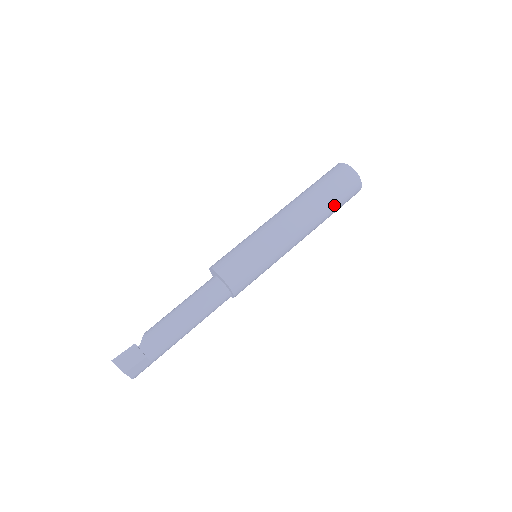
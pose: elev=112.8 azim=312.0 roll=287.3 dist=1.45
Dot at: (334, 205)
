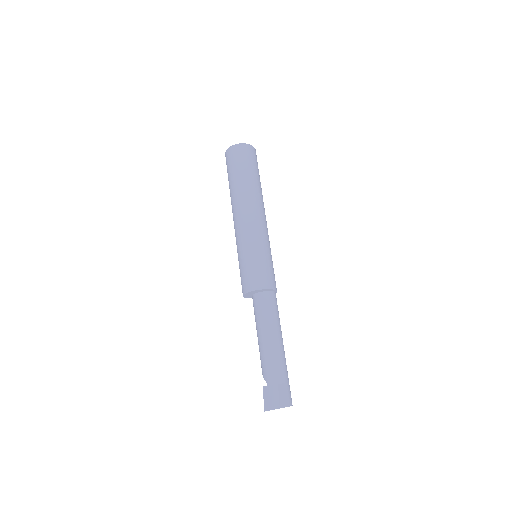
Dot at: (251, 174)
